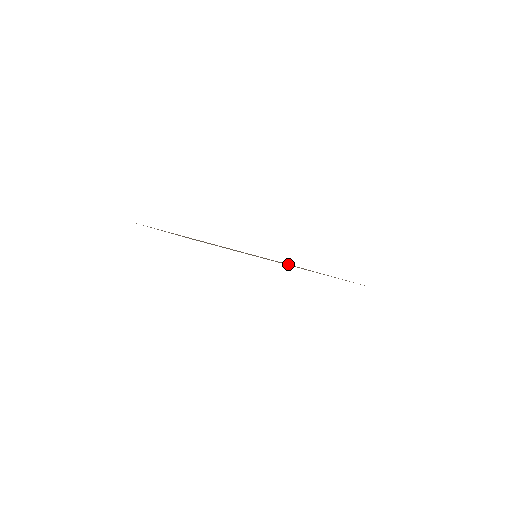
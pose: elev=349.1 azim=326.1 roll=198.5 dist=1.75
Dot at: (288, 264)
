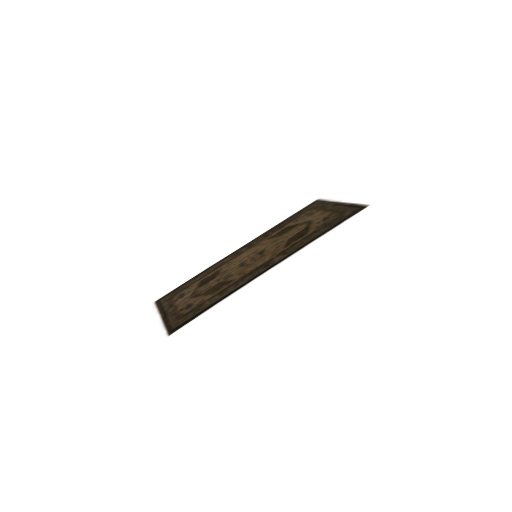
Dot at: (302, 213)
